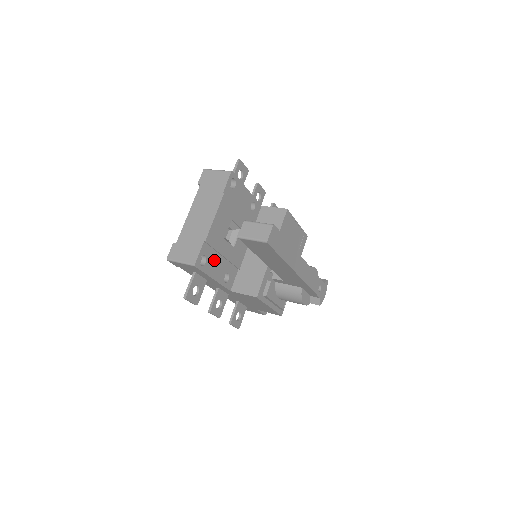
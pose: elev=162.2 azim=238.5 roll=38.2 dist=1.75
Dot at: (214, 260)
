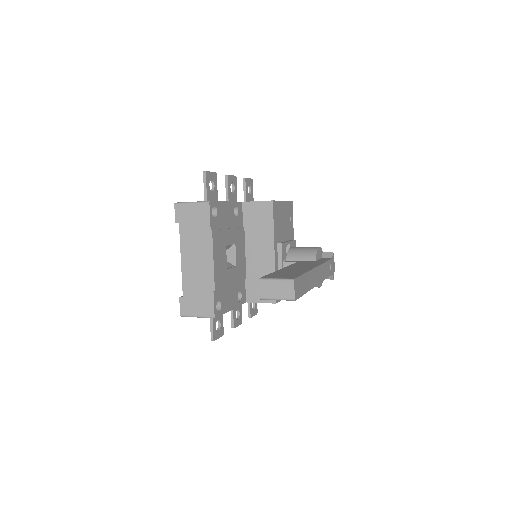
Dot at: (226, 295)
